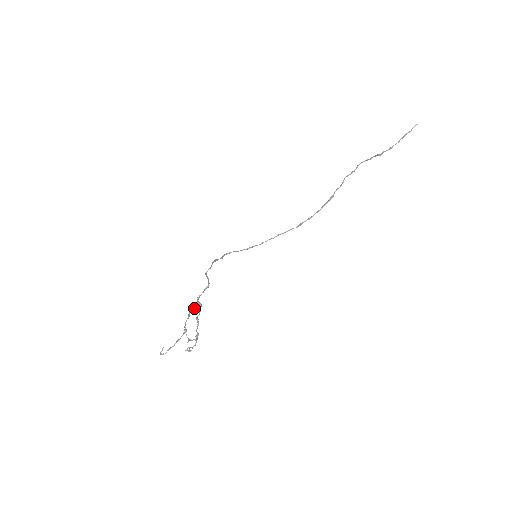
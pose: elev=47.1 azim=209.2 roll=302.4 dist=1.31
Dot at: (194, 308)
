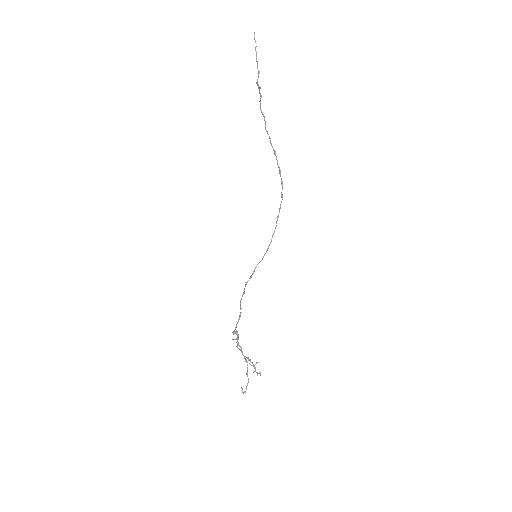
Dot at: occluded
